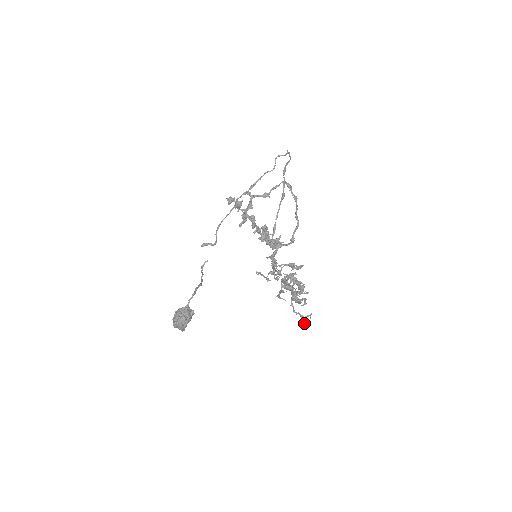
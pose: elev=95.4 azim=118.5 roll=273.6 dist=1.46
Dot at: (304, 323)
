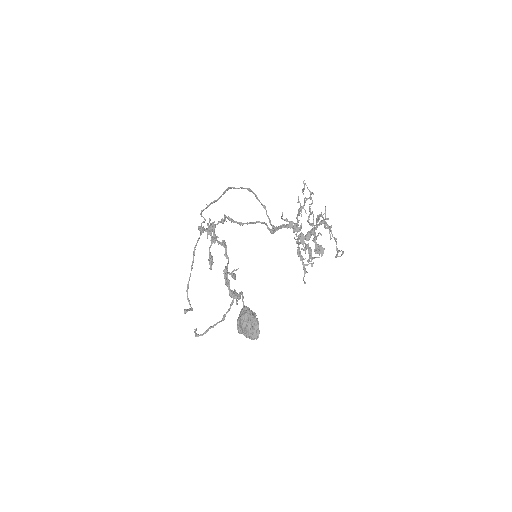
Dot at: (342, 254)
